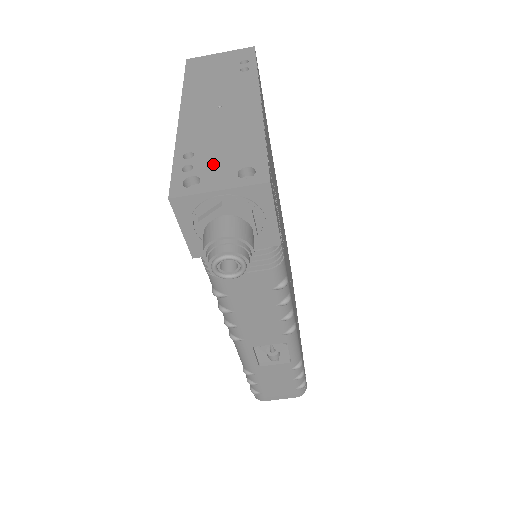
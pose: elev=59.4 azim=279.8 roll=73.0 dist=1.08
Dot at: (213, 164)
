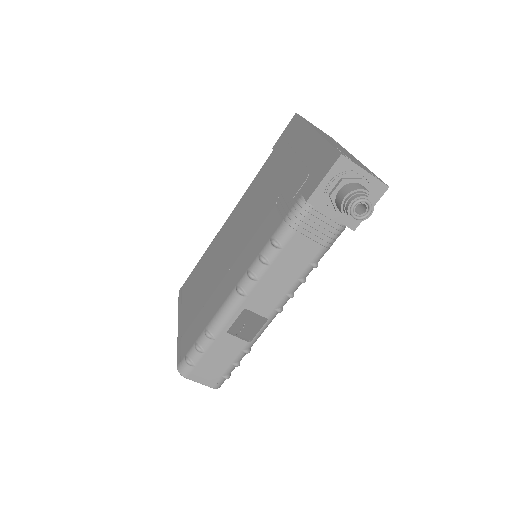
Dot at: occluded
